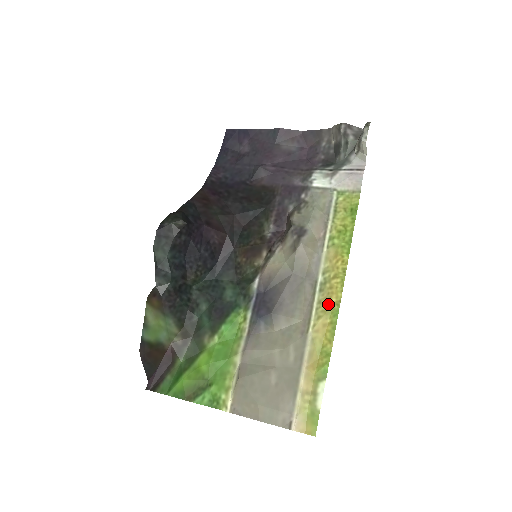
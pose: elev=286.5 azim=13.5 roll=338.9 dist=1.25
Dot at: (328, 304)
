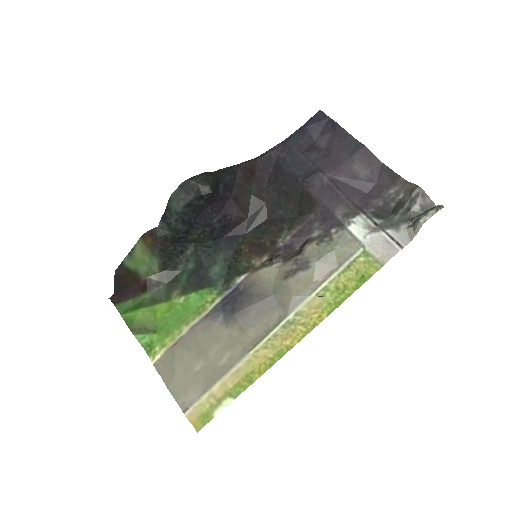
Dot at: (281, 342)
